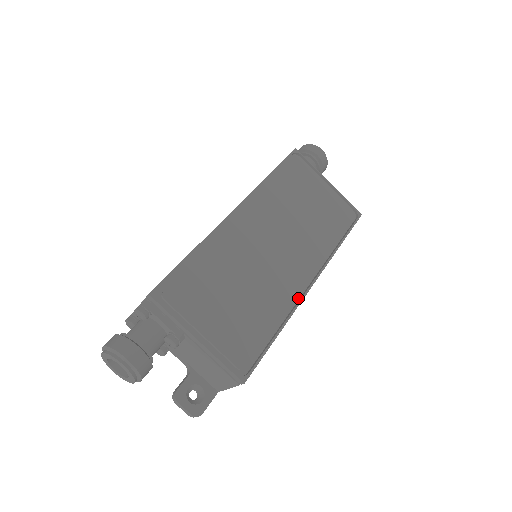
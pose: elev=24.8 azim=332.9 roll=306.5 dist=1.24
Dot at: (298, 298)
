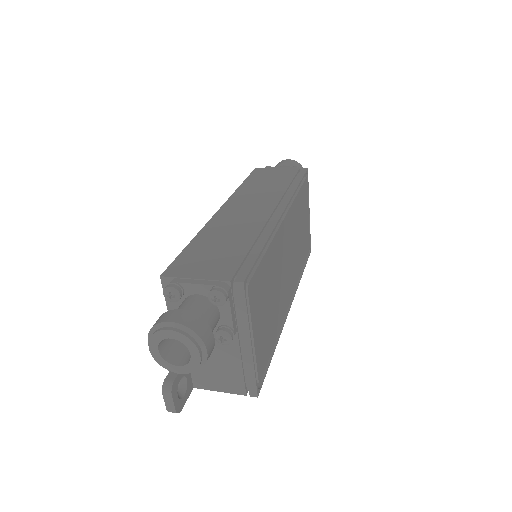
Dot at: occluded
